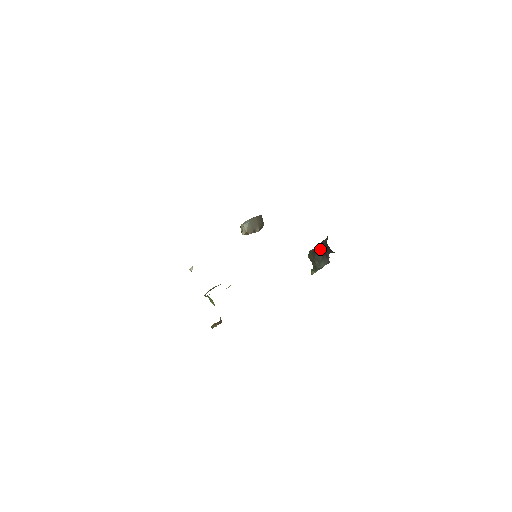
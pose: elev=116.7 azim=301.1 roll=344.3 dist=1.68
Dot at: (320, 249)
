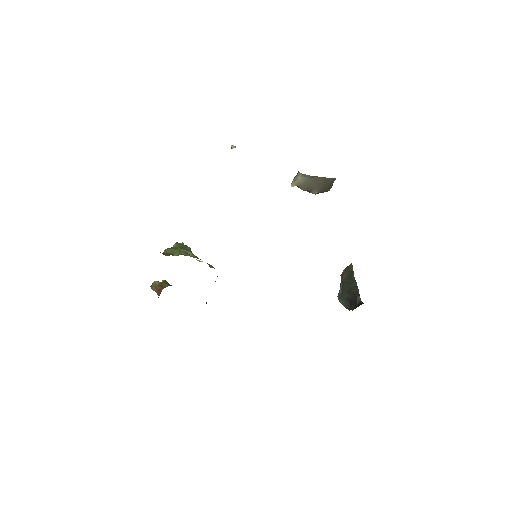
Dot at: (352, 291)
